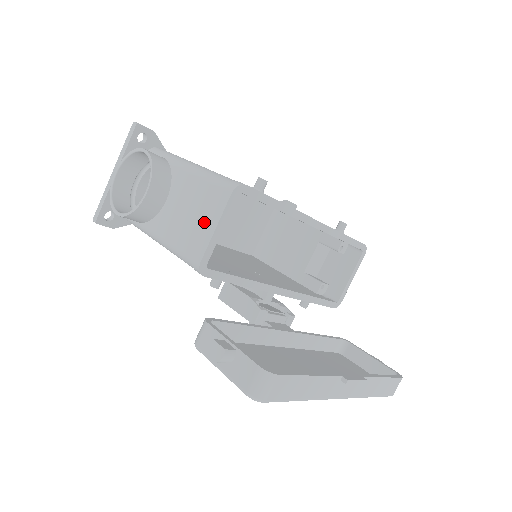
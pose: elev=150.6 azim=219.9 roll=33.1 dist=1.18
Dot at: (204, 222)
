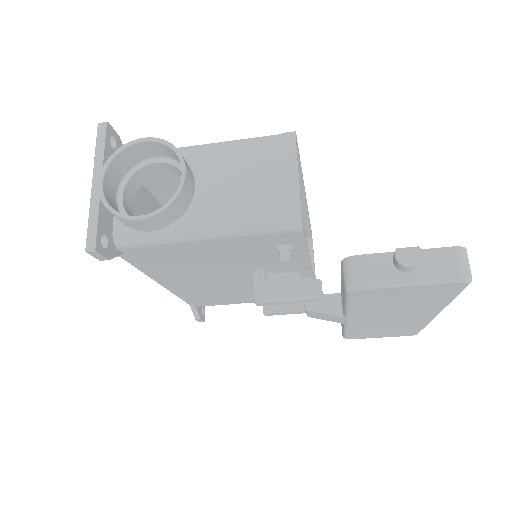
Dot at: (276, 177)
